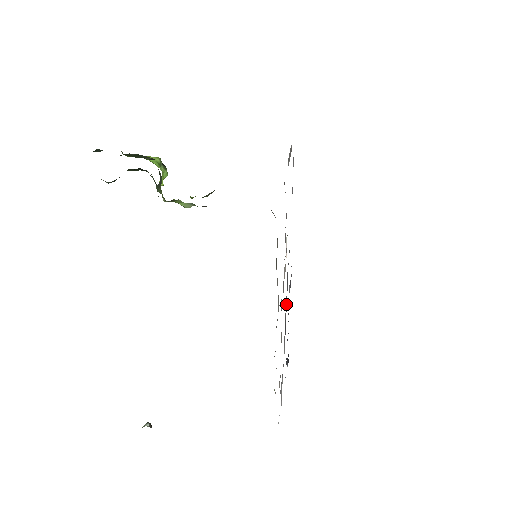
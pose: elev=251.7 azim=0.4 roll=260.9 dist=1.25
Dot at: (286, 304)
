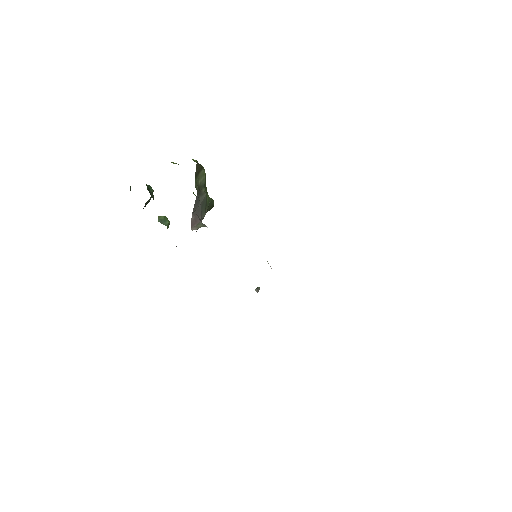
Dot at: occluded
